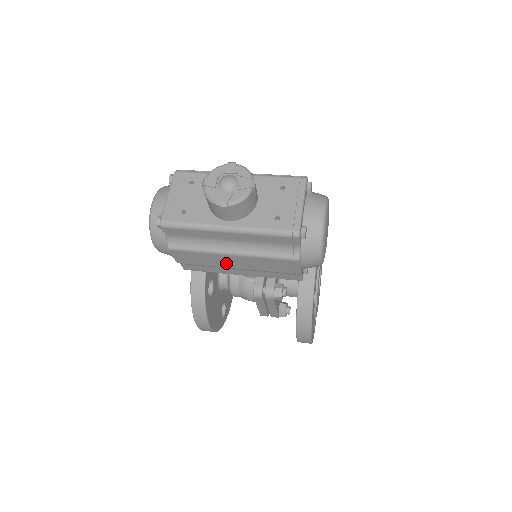
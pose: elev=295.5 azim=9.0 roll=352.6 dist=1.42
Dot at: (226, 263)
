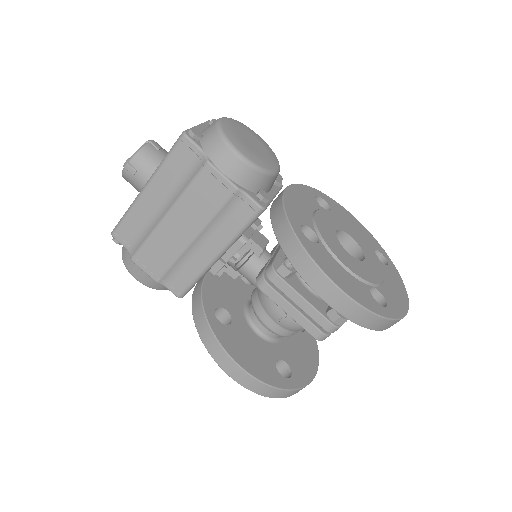
Dot at: (179, 238)
